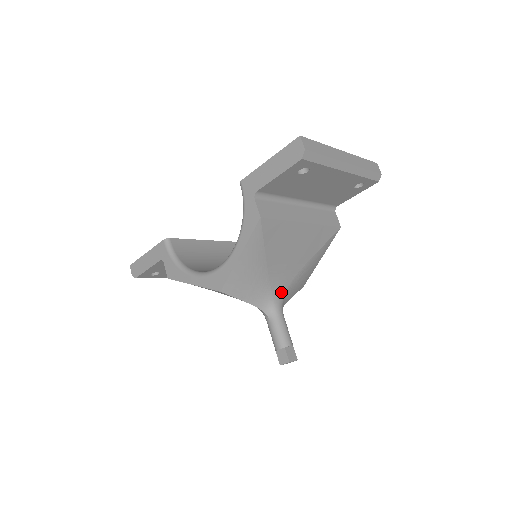
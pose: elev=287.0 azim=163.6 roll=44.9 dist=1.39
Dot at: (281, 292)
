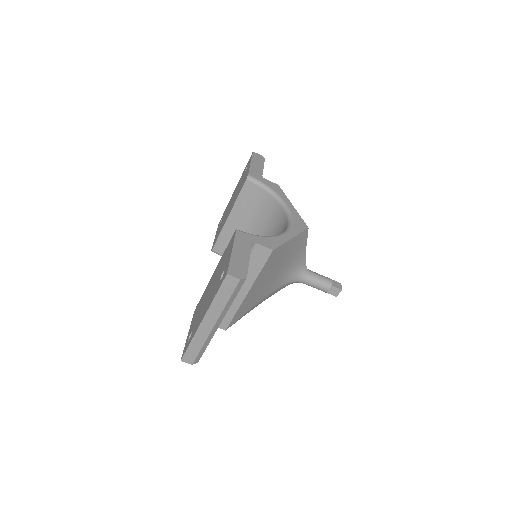
Dot at: (291, 276)
